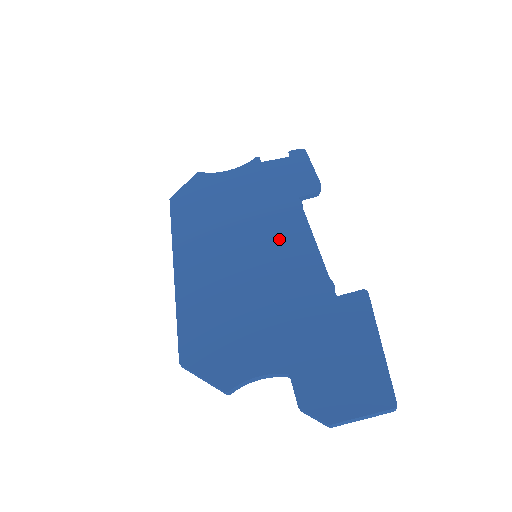
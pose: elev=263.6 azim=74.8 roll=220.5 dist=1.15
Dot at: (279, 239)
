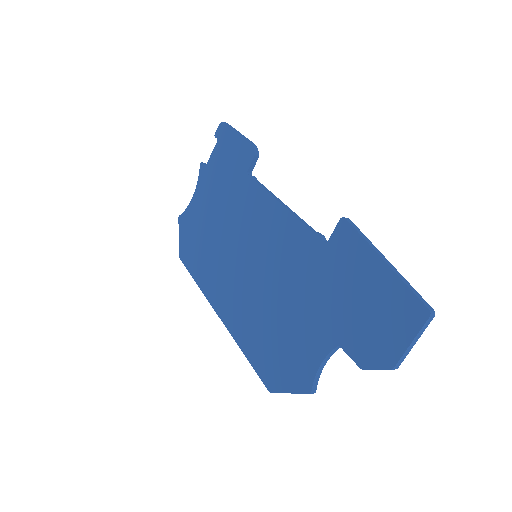
Dot at: (259, 227)
